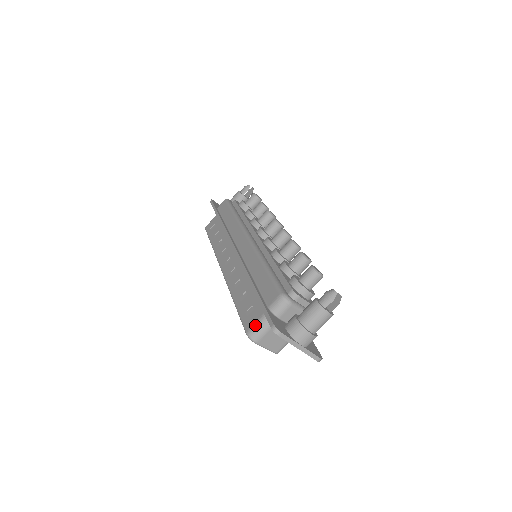
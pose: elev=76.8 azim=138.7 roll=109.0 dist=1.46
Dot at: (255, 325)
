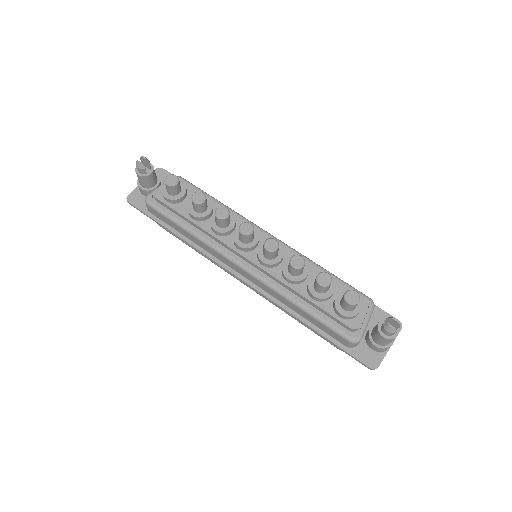
Dot at: occluded
